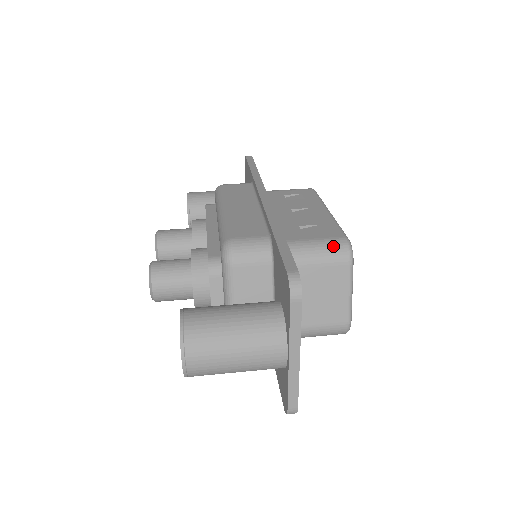
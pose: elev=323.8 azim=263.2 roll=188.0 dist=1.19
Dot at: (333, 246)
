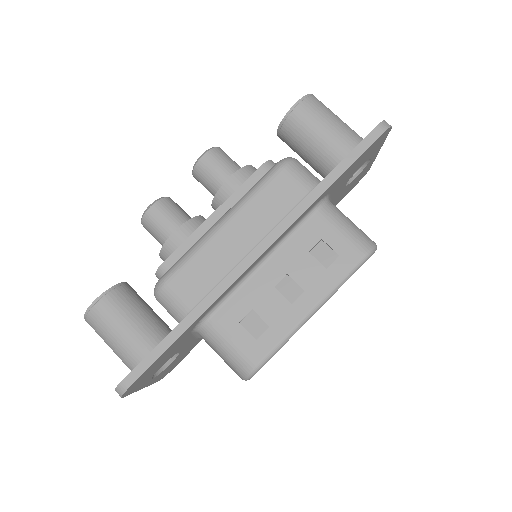
Dot at: (238, 361)
